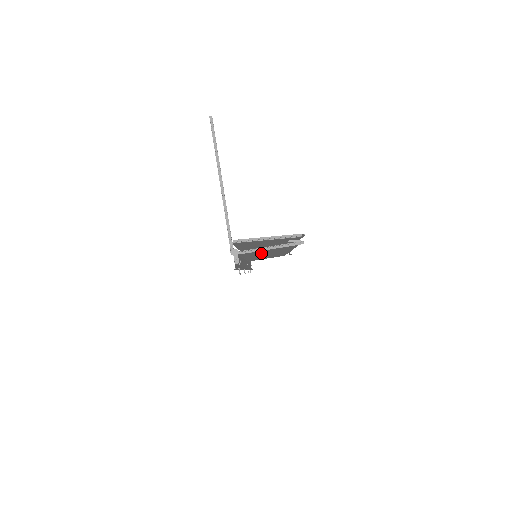
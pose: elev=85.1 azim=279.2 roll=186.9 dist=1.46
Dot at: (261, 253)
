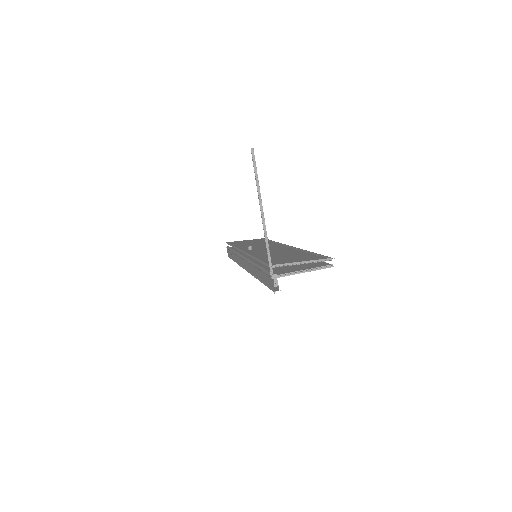
Dot at: occluded
